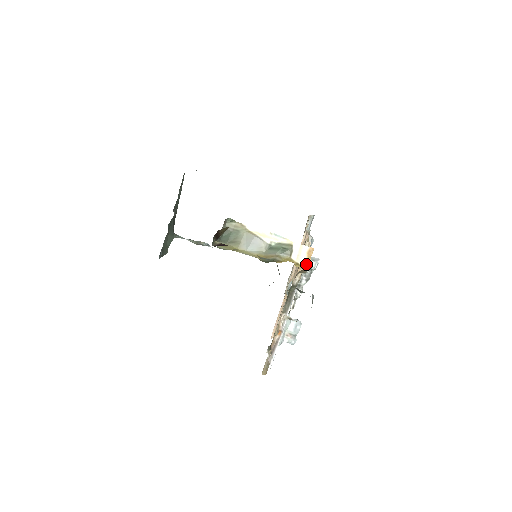
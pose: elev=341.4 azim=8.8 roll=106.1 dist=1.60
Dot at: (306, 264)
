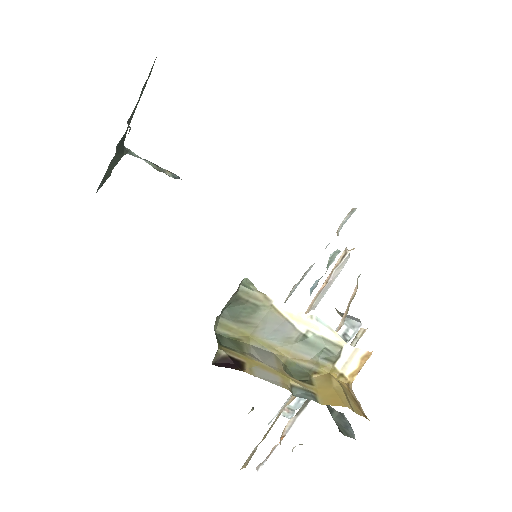
Dot at: (353, 374)
